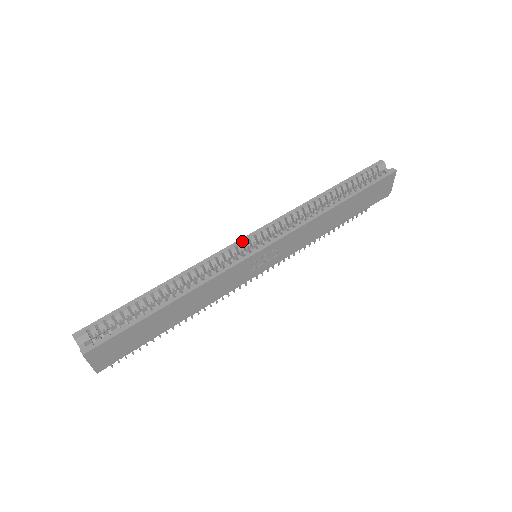
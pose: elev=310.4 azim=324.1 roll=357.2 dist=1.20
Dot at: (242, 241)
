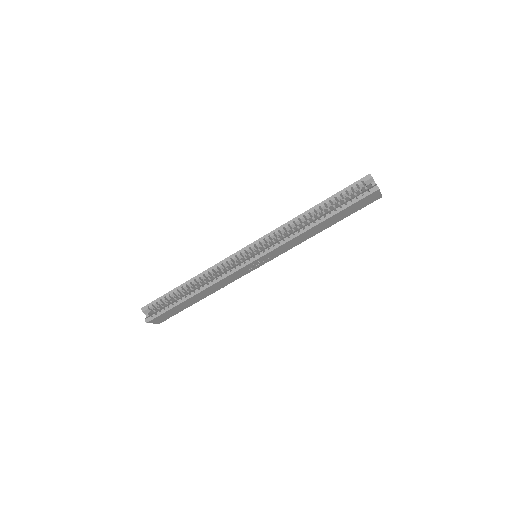
Dot at: (241, 252)
